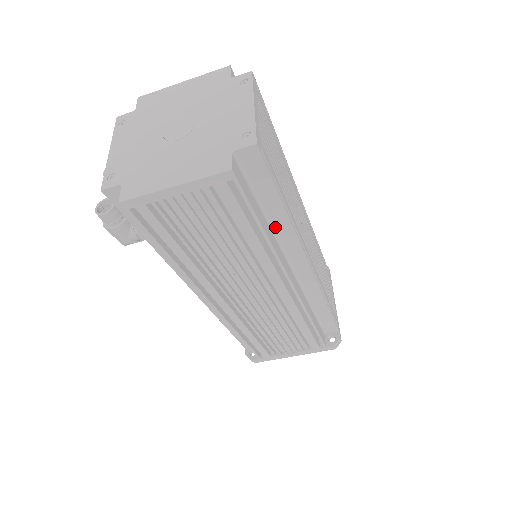
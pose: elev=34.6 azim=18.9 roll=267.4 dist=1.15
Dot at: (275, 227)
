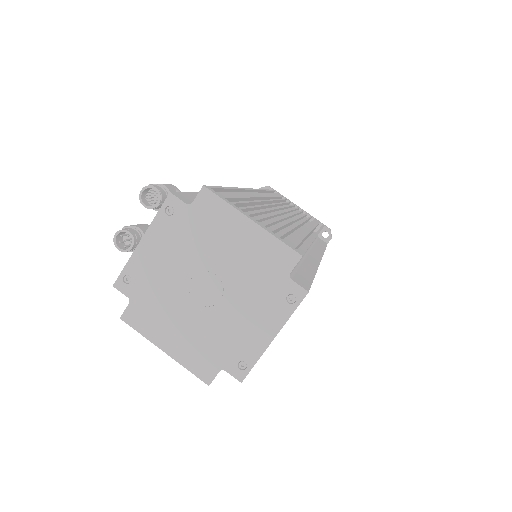
Dot at: occluded
